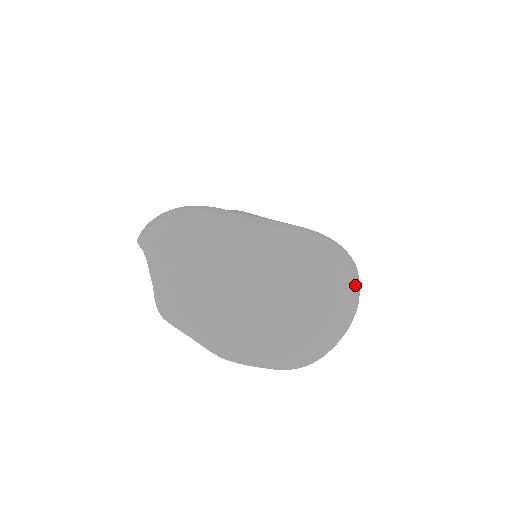
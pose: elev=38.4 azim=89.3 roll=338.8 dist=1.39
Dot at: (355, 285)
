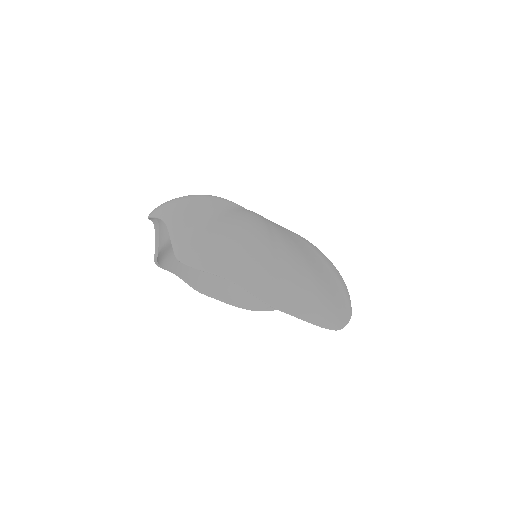
Dot at: occluded
